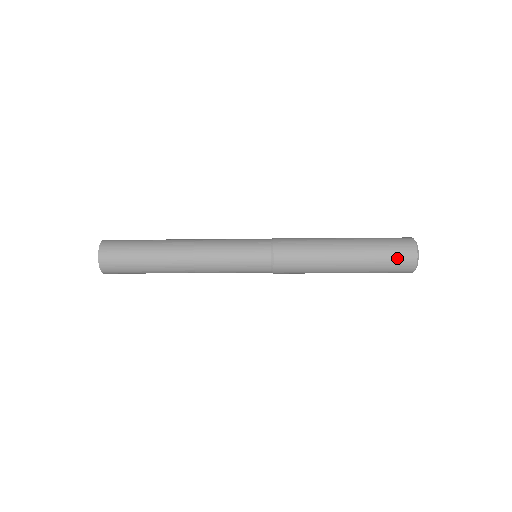
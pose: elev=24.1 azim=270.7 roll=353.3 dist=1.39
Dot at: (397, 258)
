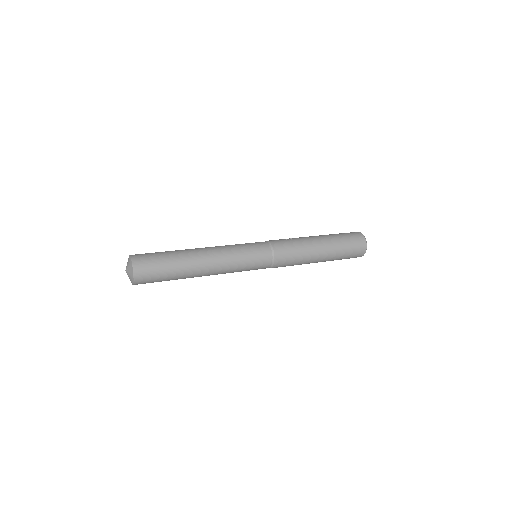
Dot at: (353, 255)
